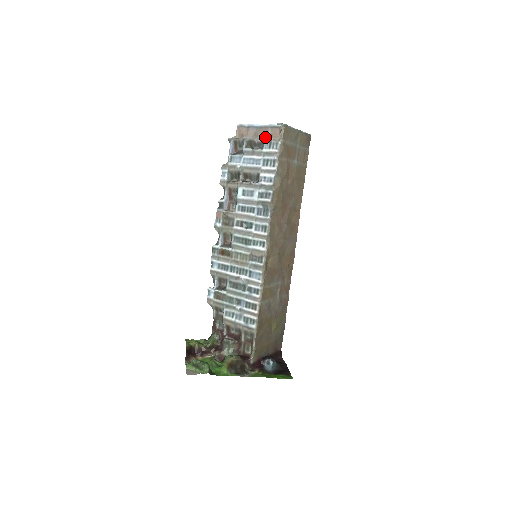
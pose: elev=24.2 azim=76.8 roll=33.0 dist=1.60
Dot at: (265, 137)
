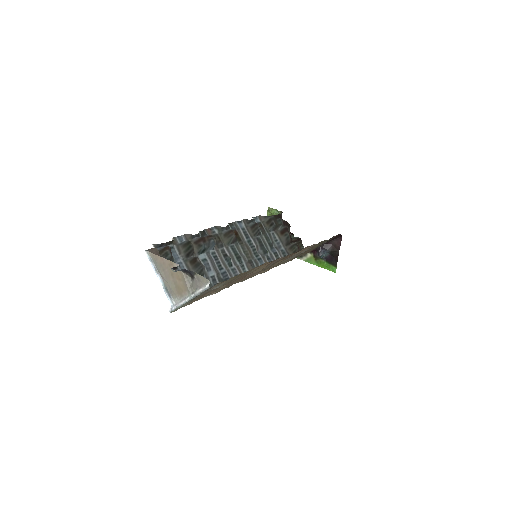
Dot at: occluded
